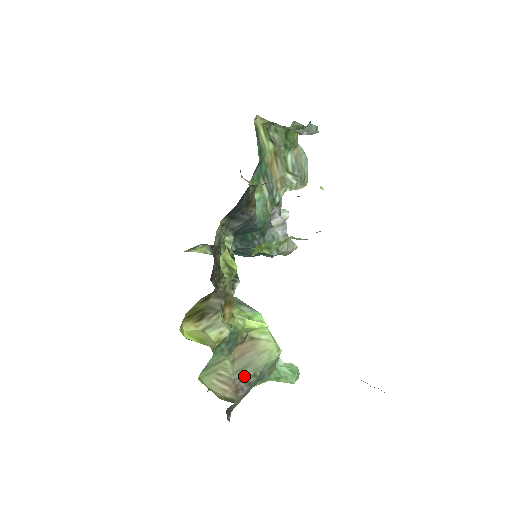
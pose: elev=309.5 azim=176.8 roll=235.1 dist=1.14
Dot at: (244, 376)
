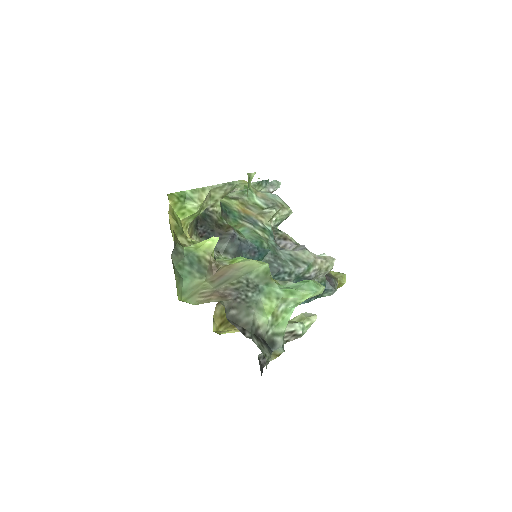
Dot at: (227, 286)
